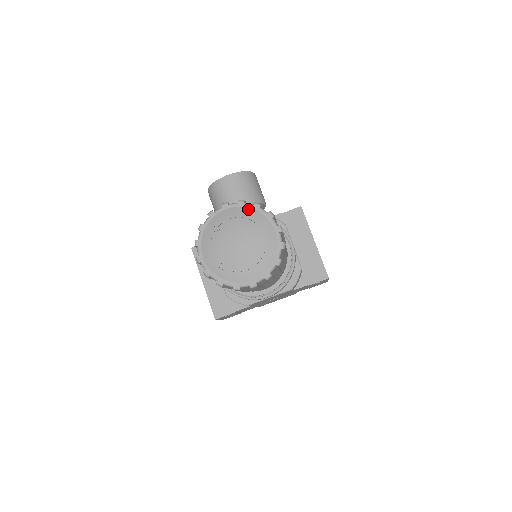
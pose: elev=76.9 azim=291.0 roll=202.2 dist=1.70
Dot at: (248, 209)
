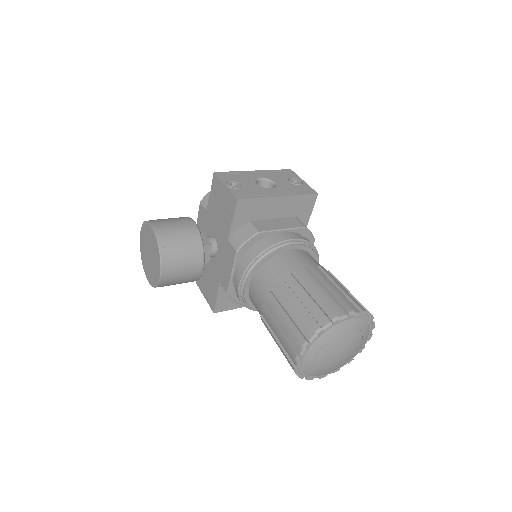
Dot at: (318, 341)
